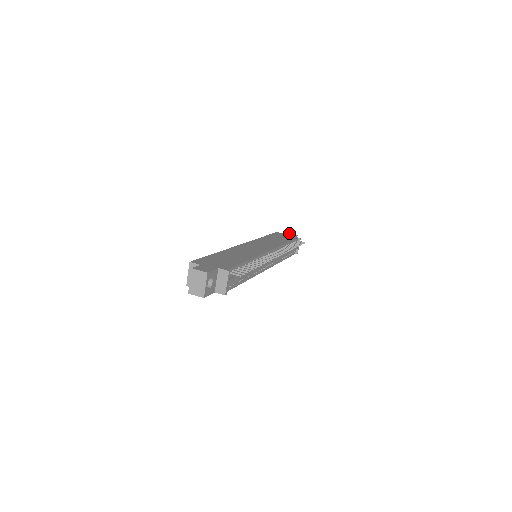
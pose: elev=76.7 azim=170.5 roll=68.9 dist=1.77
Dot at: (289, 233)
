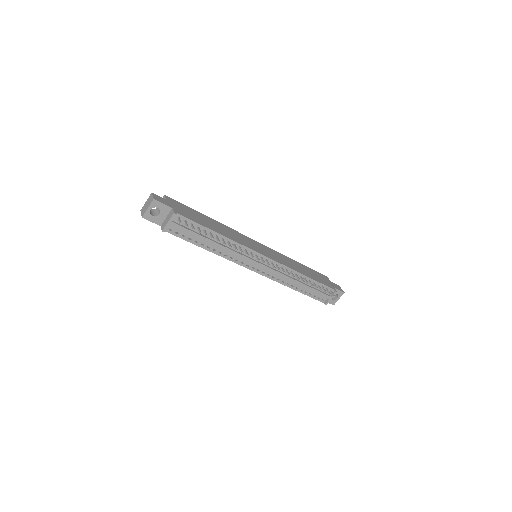
Dot at: (338, 286)
